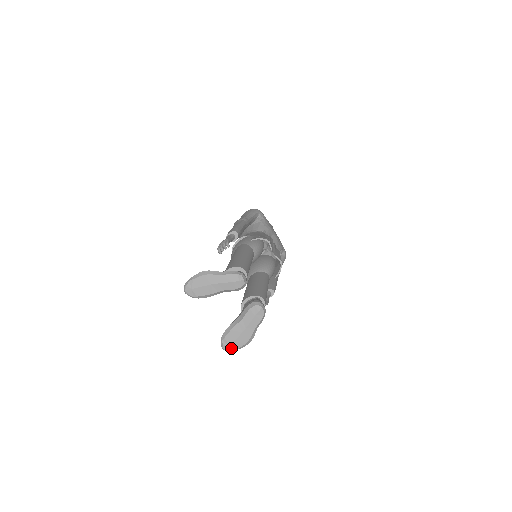
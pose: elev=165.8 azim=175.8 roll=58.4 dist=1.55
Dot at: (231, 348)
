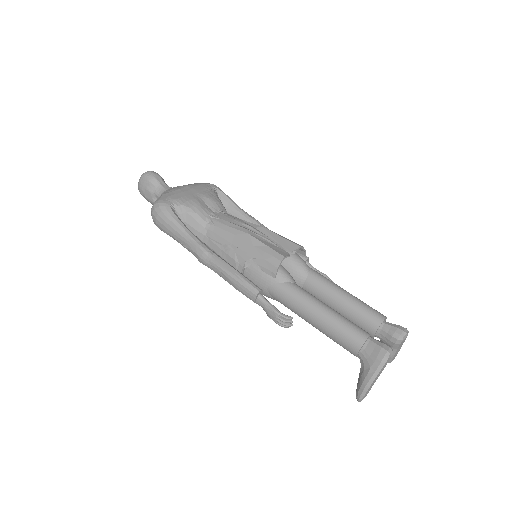
Dot at: occluded
